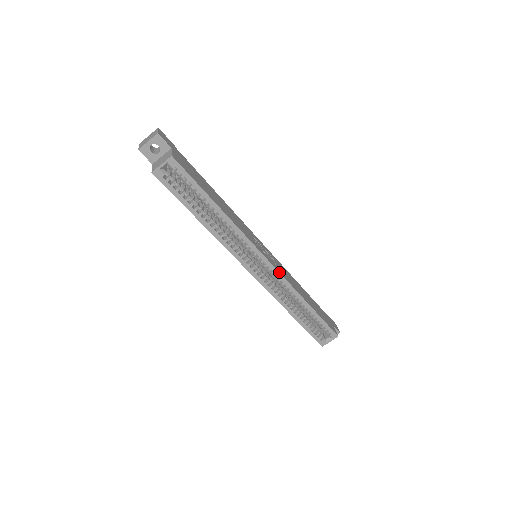
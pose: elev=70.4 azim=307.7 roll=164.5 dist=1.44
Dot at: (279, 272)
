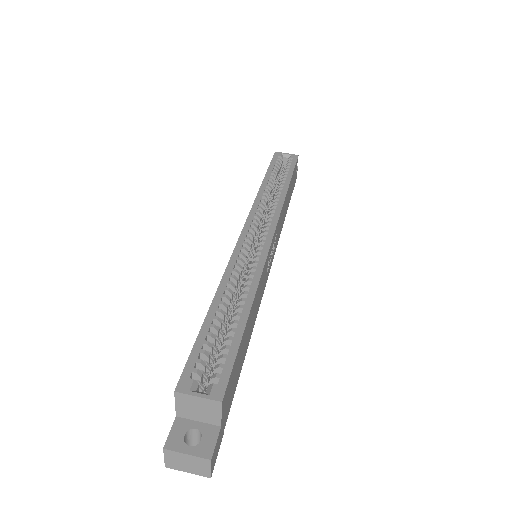
Dot at: (269, 250)
